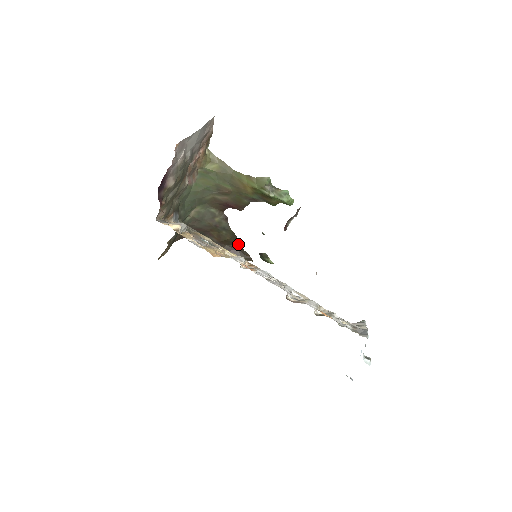
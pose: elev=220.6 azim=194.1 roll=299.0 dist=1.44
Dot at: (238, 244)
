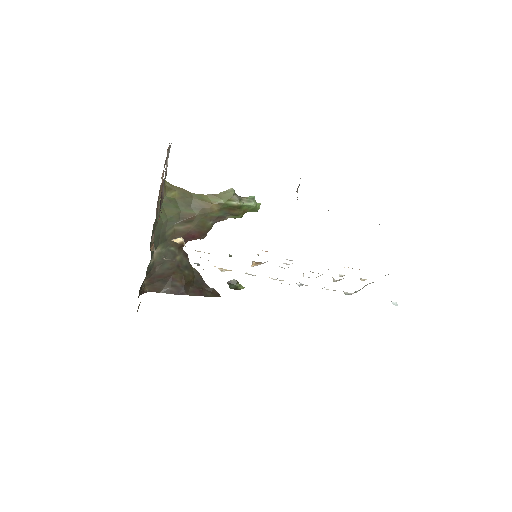
Dot at: (202, 282)
